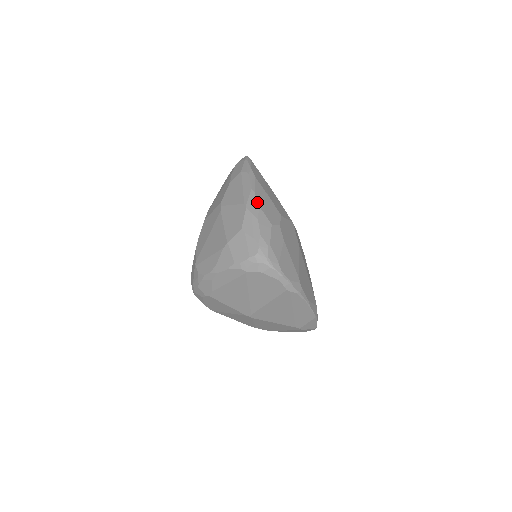
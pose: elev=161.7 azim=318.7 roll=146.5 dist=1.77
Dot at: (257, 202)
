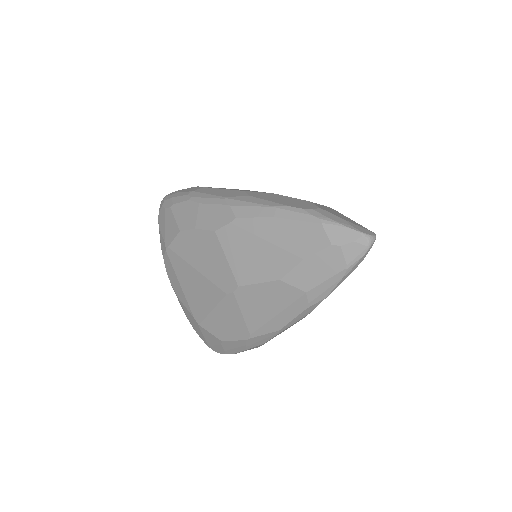
Dot at: (267, 341)
